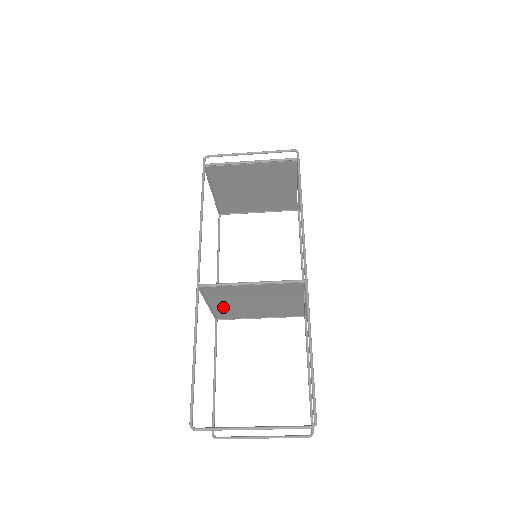
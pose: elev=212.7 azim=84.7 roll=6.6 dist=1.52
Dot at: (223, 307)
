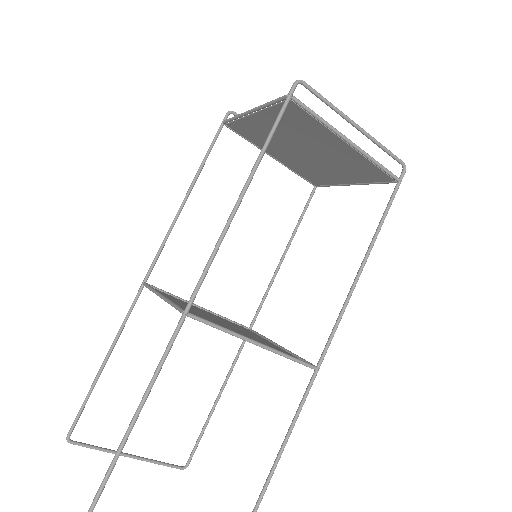
Dot at: occluded
